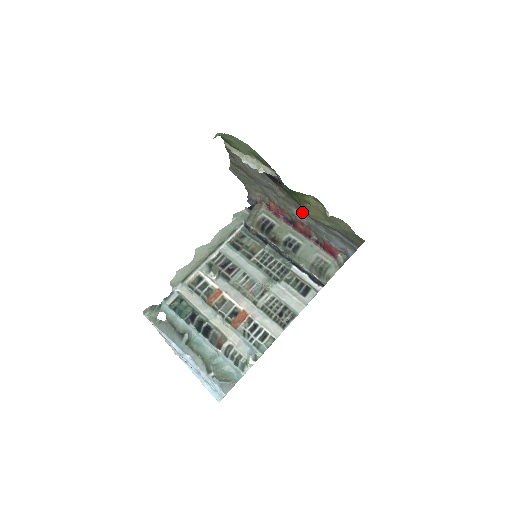
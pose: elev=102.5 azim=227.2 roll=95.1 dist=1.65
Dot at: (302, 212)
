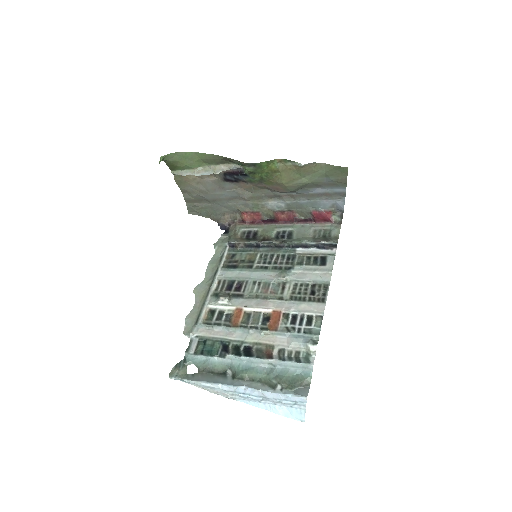
Dot at: (276, 198)
